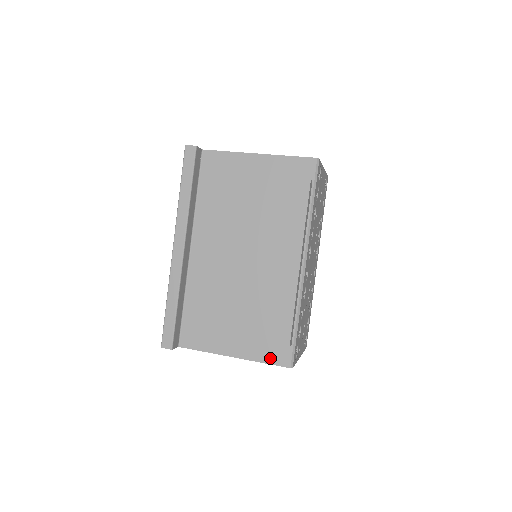
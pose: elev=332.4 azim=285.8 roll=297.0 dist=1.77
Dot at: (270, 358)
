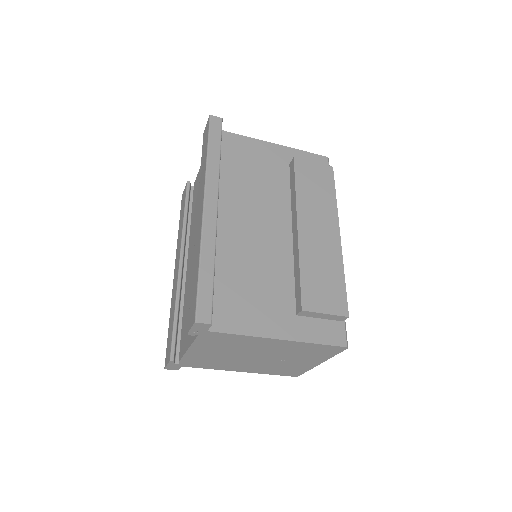
Dot at: (324, 337)
